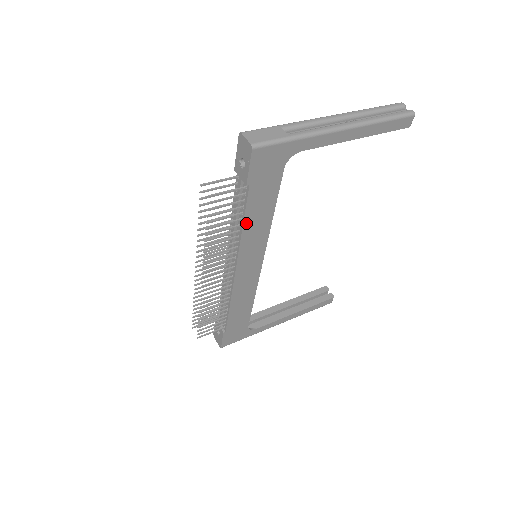
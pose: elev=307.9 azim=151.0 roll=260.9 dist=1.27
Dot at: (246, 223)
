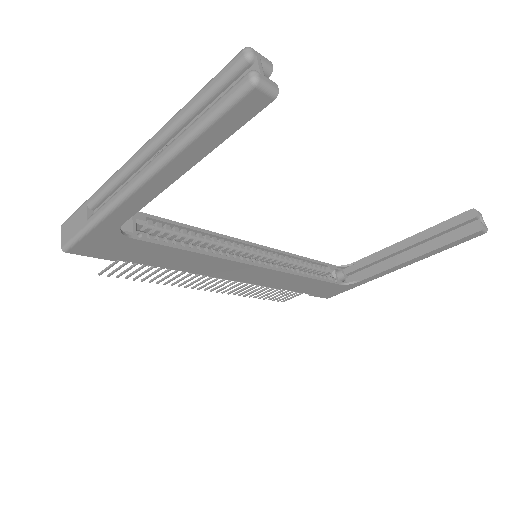
Dot at: (173, 267)
